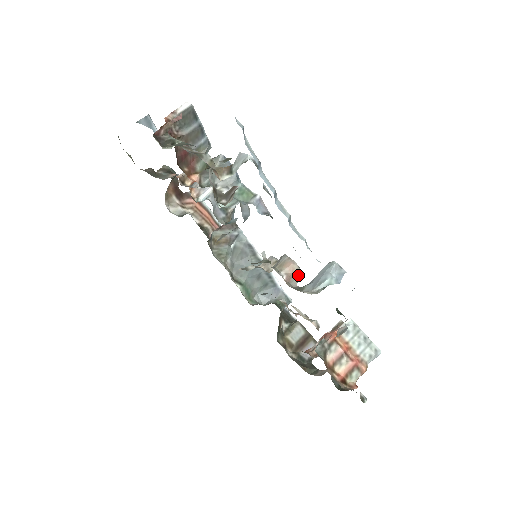
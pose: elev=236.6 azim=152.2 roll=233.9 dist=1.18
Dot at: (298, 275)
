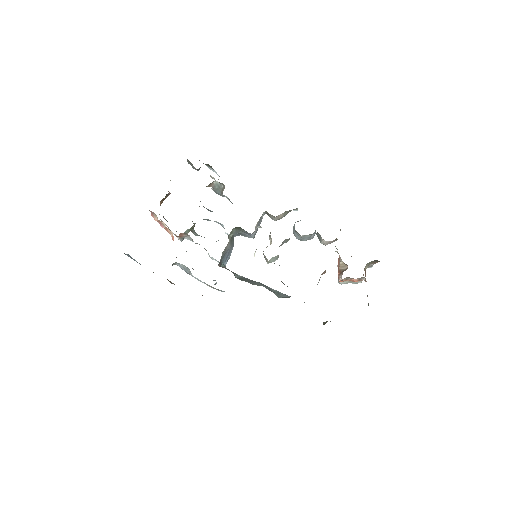
Dot at: occluded
